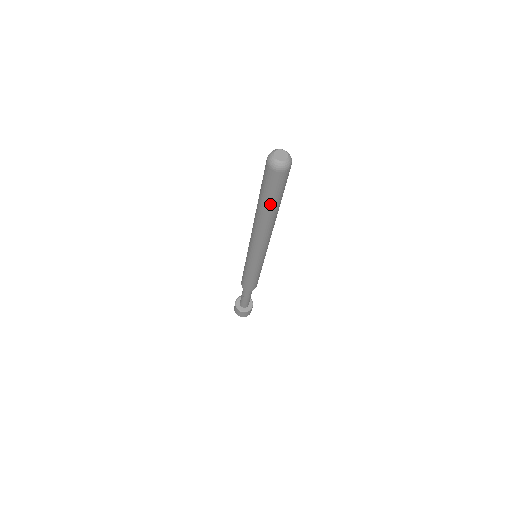
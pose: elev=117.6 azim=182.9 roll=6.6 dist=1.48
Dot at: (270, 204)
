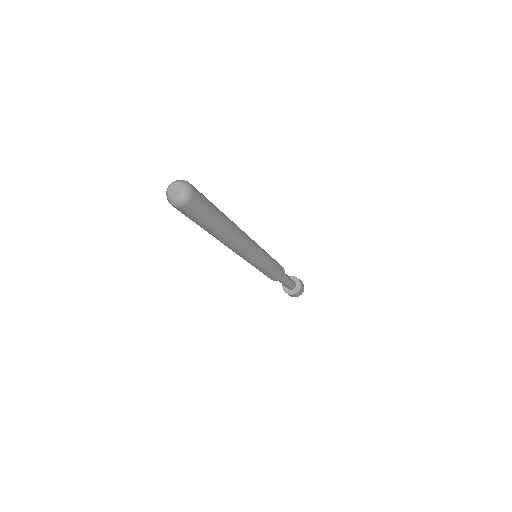
Dot at: (217, 222)
